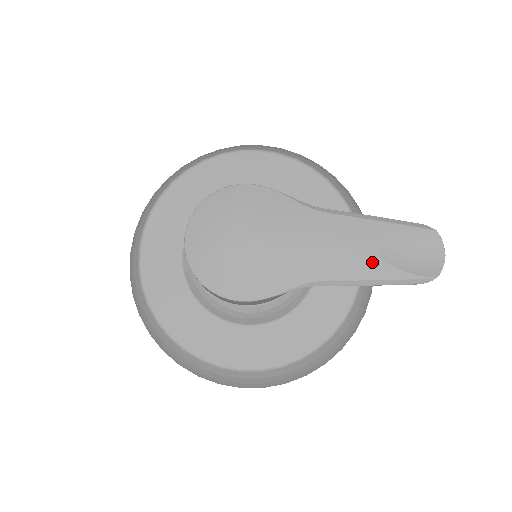
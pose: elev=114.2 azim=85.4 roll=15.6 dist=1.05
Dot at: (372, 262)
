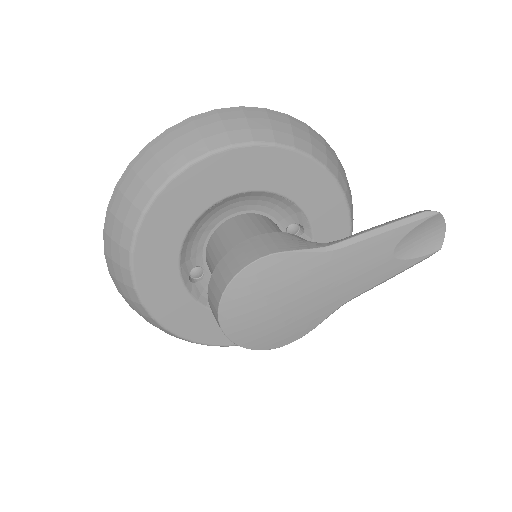
Dot at: (390, 265)
